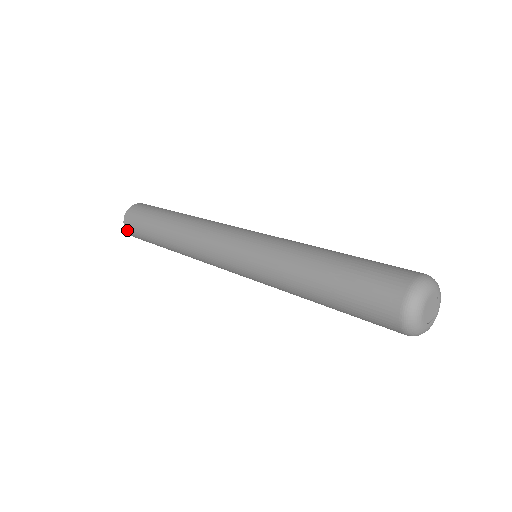
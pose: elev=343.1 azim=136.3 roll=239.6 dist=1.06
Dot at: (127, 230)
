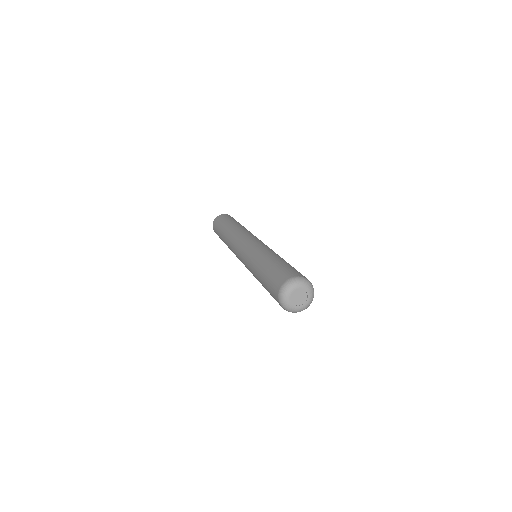
Dot at: (215, 220)
